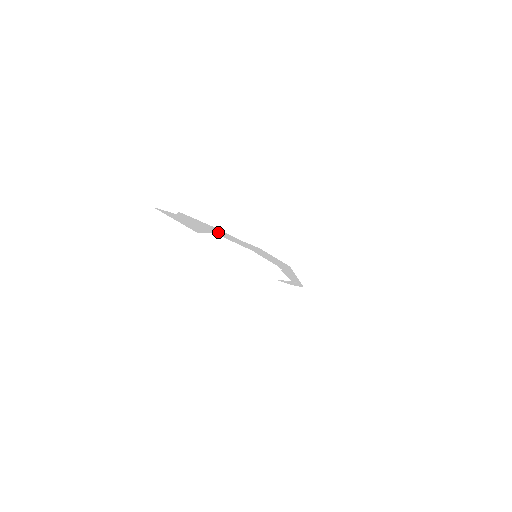
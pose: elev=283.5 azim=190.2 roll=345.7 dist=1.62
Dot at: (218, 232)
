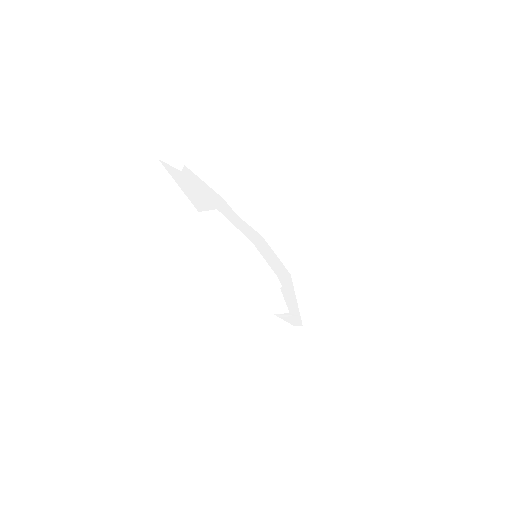
Dot at: (220, 205)
